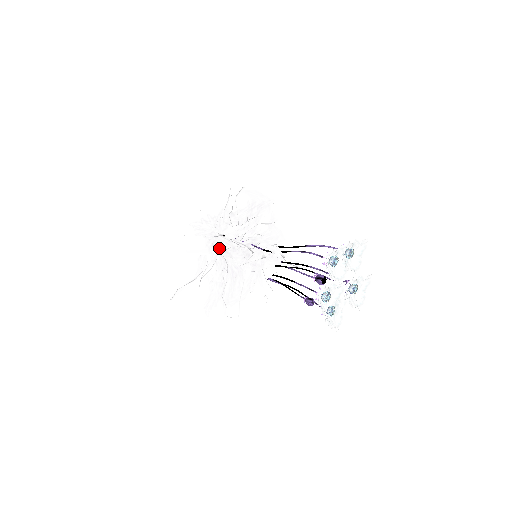
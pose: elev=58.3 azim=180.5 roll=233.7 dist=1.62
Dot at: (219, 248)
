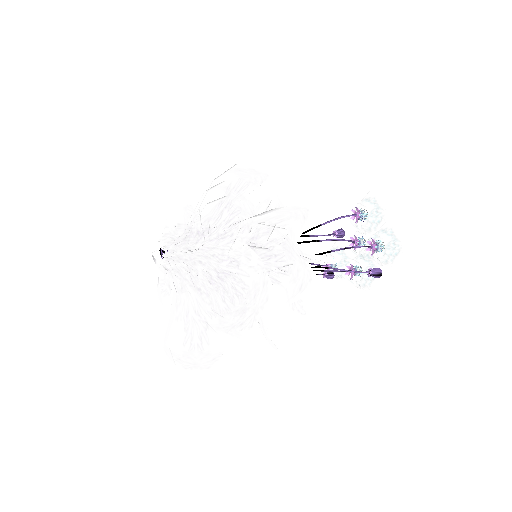
Dot at: occluded
